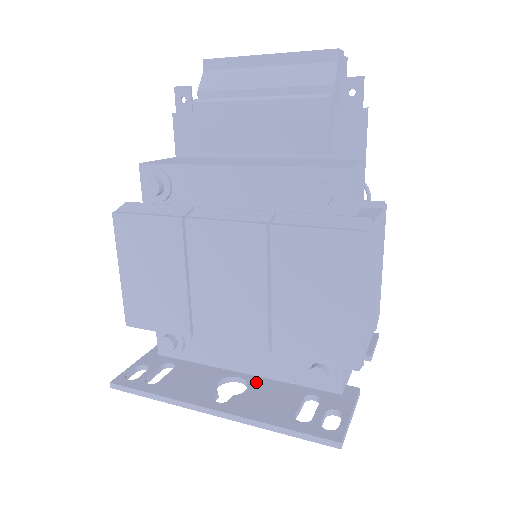
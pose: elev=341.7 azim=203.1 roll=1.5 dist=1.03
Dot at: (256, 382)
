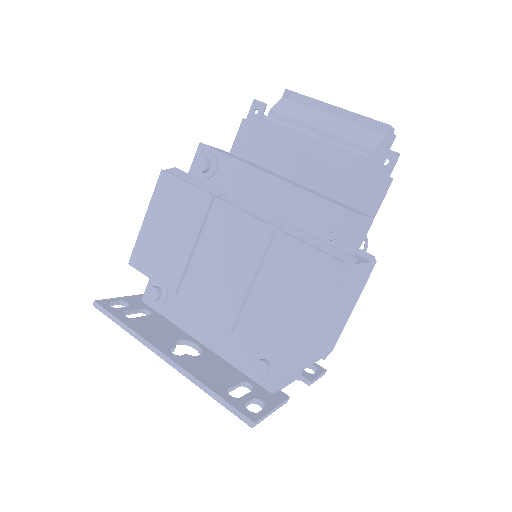
Dot at: (209, 354)
